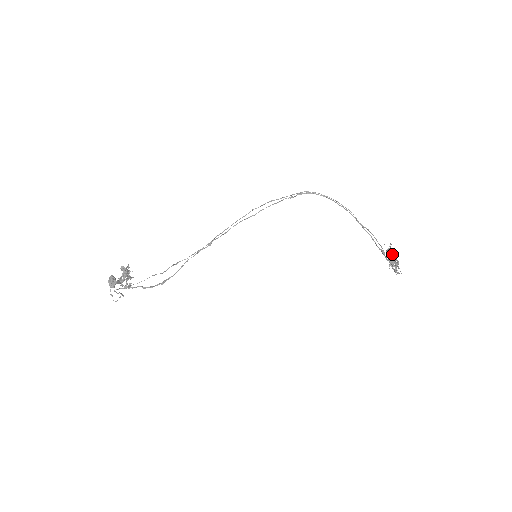
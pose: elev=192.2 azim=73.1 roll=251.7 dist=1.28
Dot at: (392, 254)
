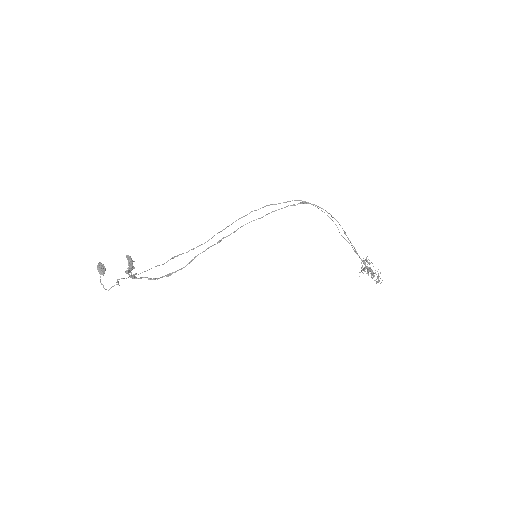
Dot at: occluded
